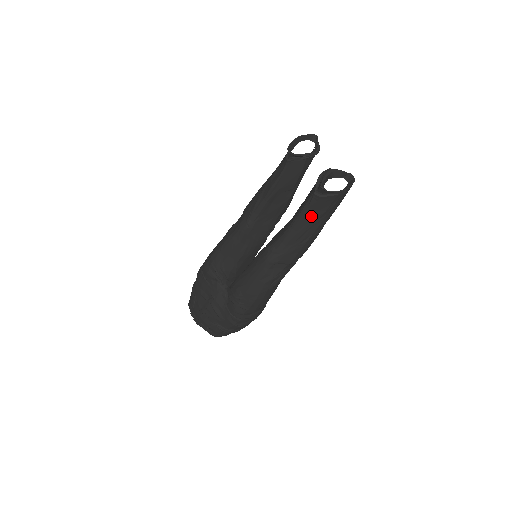
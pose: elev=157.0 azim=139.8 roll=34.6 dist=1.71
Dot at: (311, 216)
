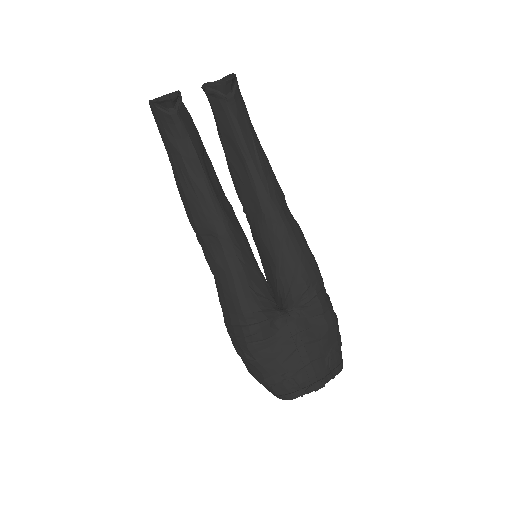
Dot at: (246, 128)
